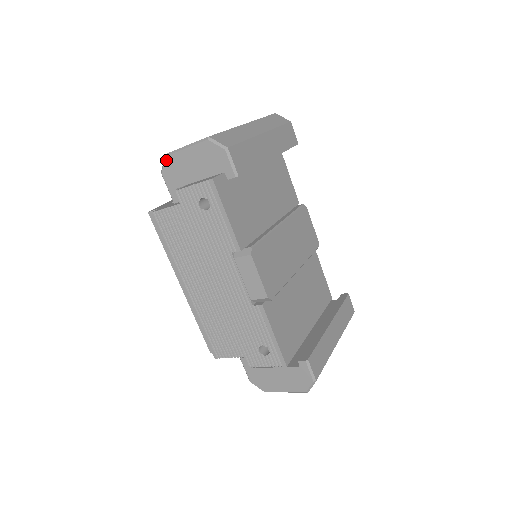
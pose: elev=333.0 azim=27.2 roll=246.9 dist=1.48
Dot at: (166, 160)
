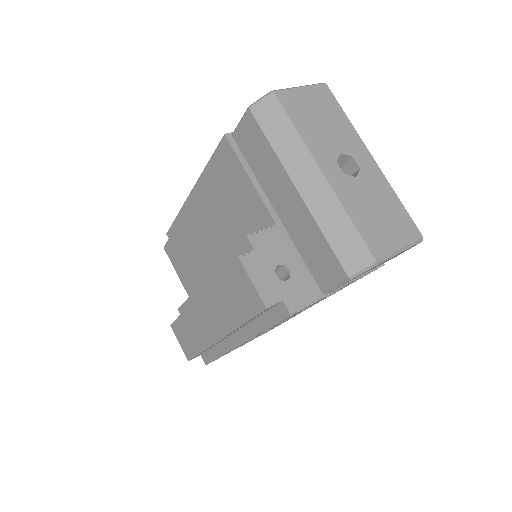
Dot at: occluded
